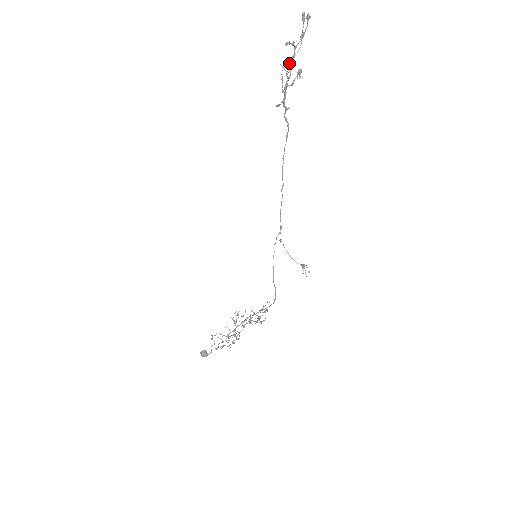
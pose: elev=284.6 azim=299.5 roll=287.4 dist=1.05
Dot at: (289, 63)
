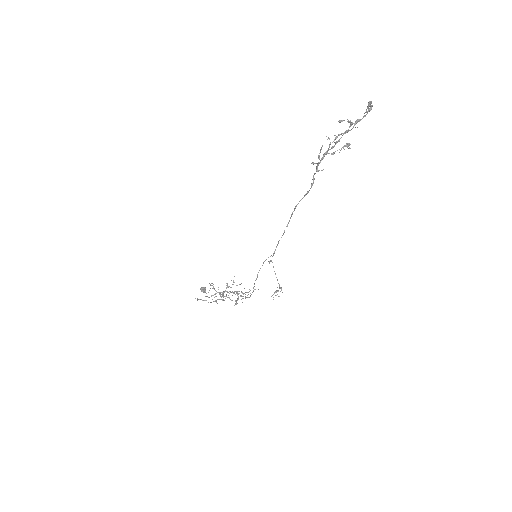
Dot at: (335, 138)
